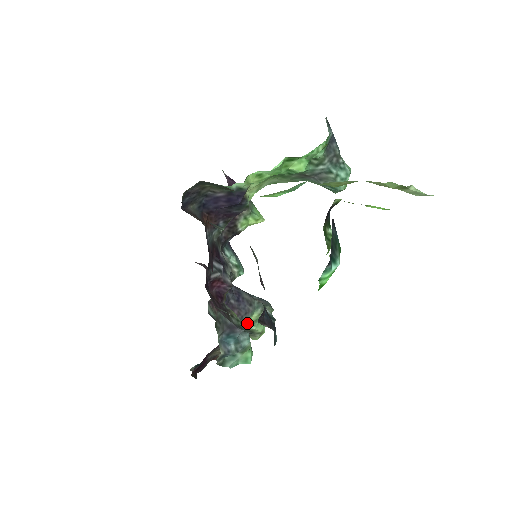
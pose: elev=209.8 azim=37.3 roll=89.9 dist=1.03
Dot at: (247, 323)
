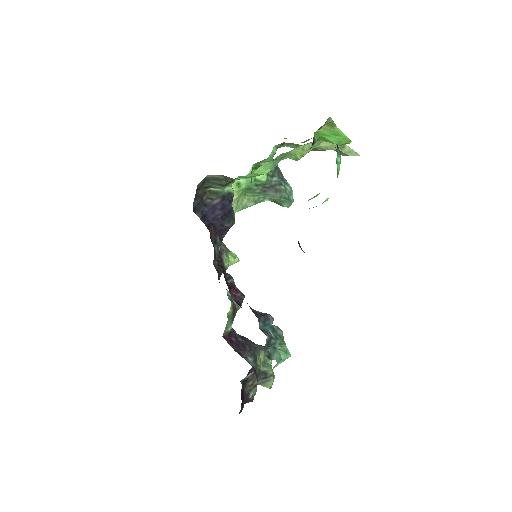
Dot at: (259, 363)
